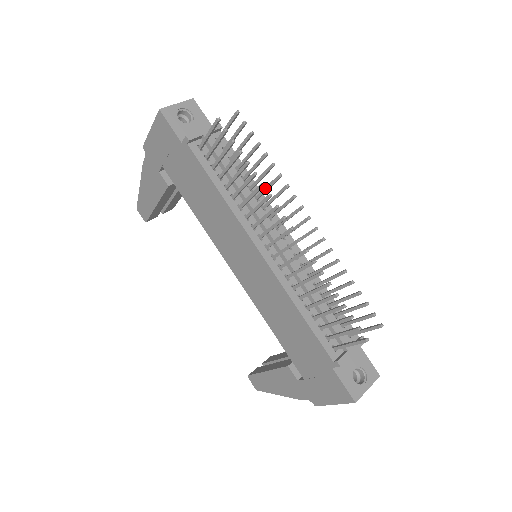
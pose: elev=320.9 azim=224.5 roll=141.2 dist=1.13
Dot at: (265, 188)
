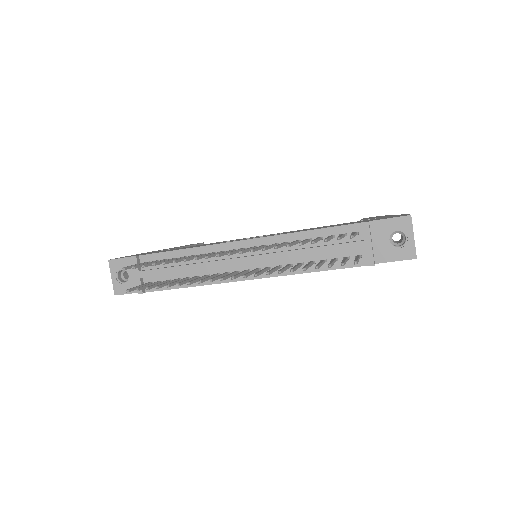
Dot at: occluded
